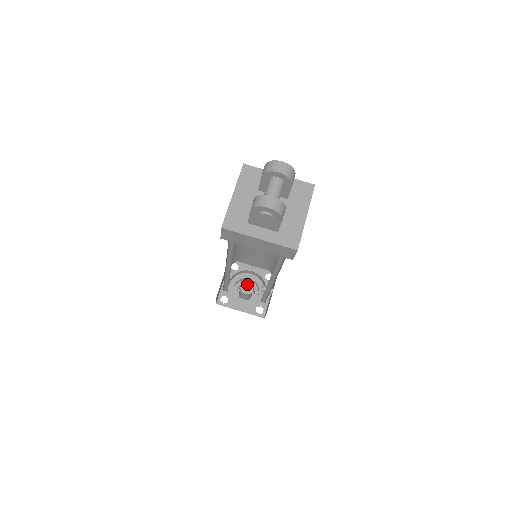
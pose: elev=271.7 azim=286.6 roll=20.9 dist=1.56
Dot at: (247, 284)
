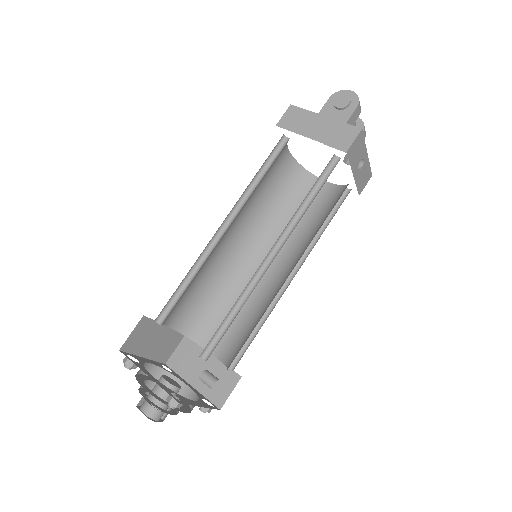
Dot at: (174, 381)
